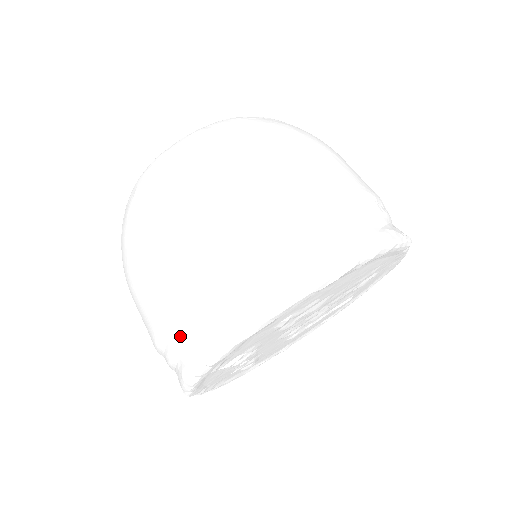
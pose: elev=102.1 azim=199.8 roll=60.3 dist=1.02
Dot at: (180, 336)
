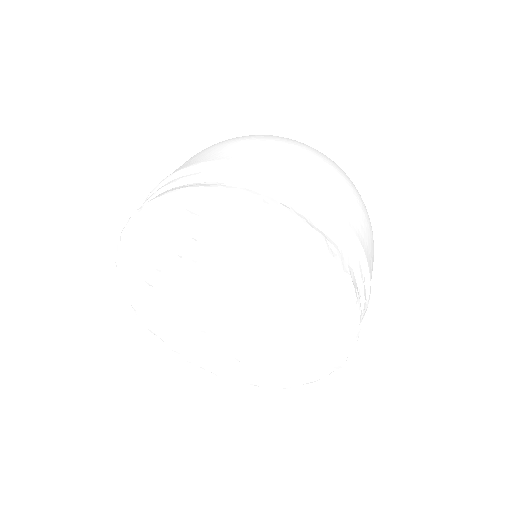
Dot at: (227, 174)
